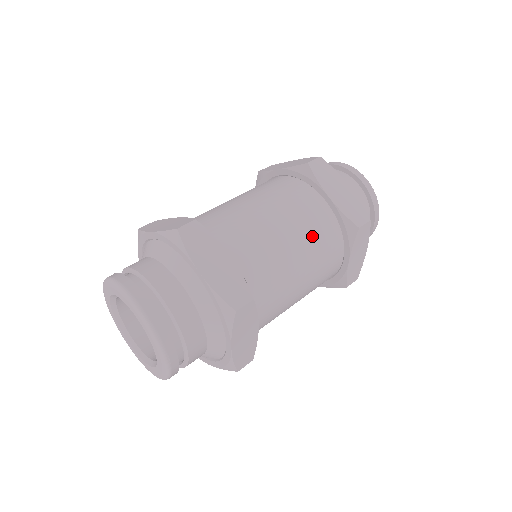
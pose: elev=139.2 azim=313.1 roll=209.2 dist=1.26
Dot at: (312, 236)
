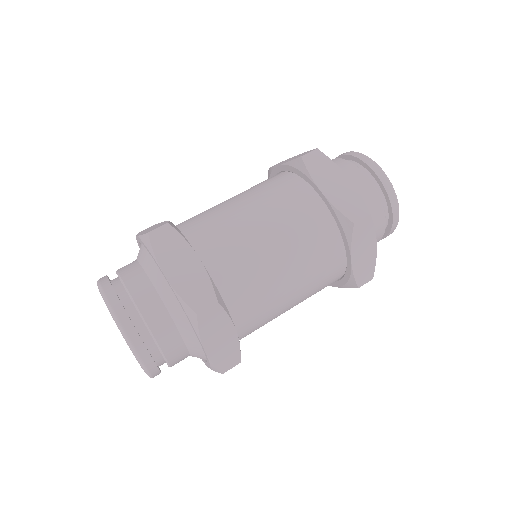
Dot at: (300, 234)
